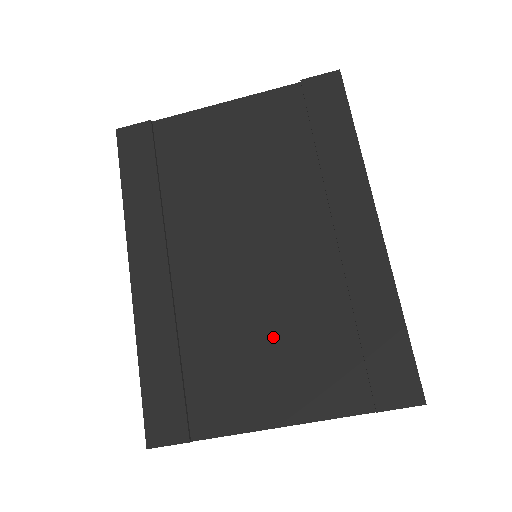
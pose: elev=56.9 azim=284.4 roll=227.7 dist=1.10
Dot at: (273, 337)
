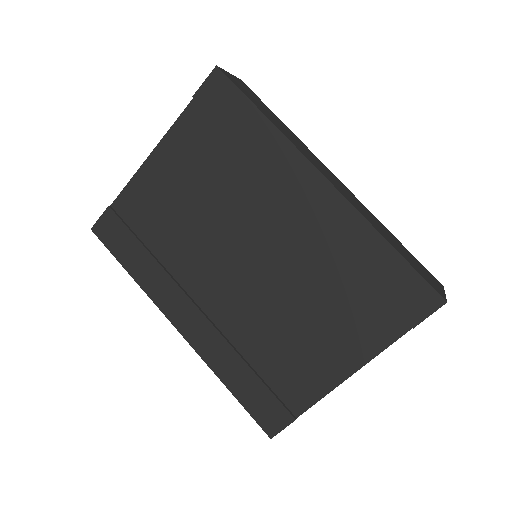
Dot at: (305, 316)
